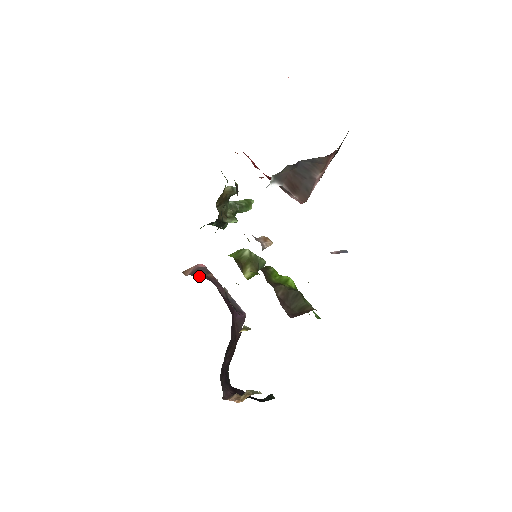
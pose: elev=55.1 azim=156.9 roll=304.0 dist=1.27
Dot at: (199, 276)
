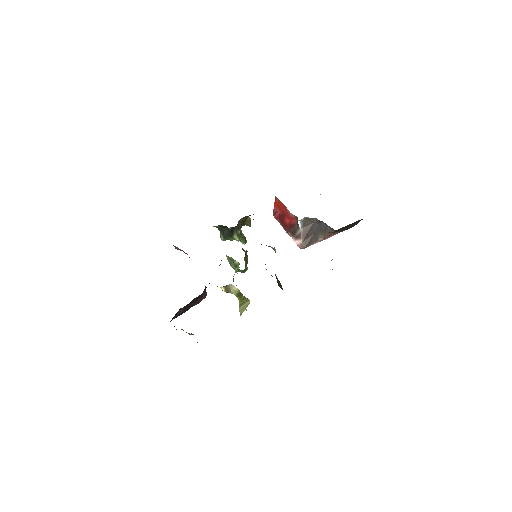
Dot at: occluded
